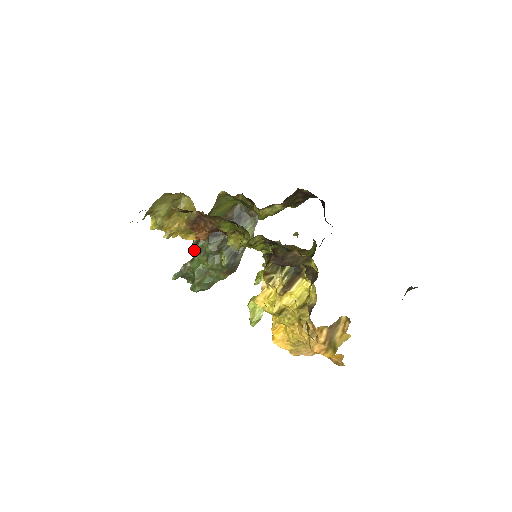
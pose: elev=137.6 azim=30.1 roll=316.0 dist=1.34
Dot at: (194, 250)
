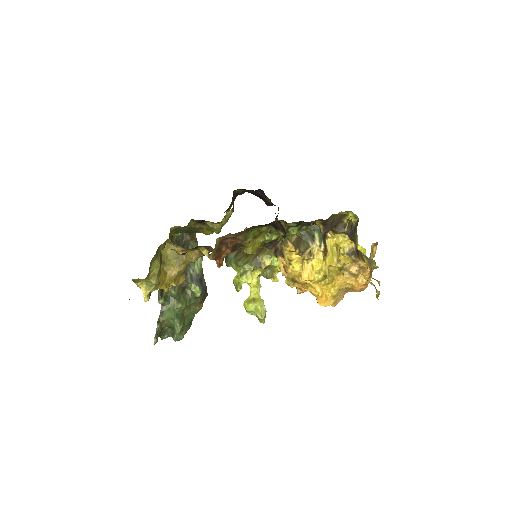
Dot at: (163, 301)
